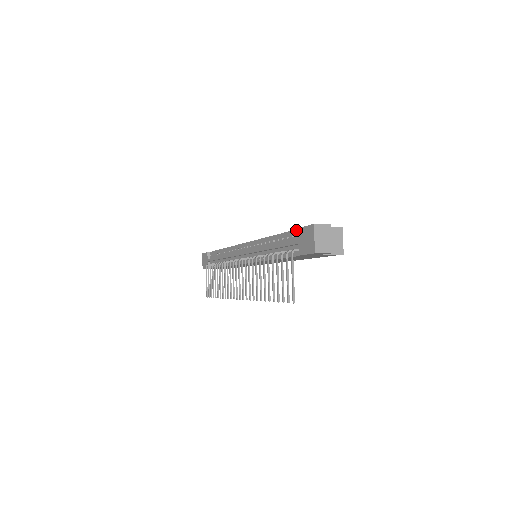
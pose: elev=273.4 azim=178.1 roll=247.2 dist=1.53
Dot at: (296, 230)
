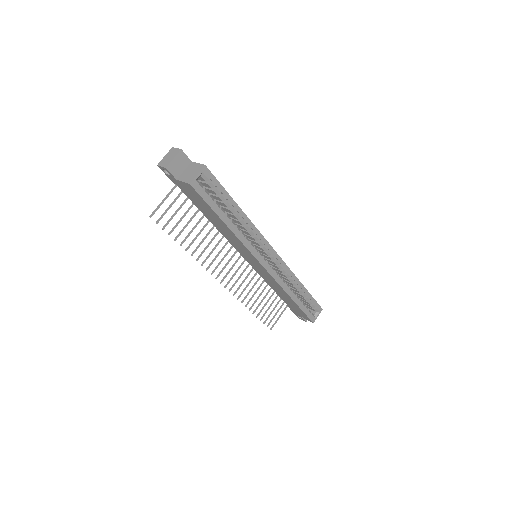
Dot at: occluded
